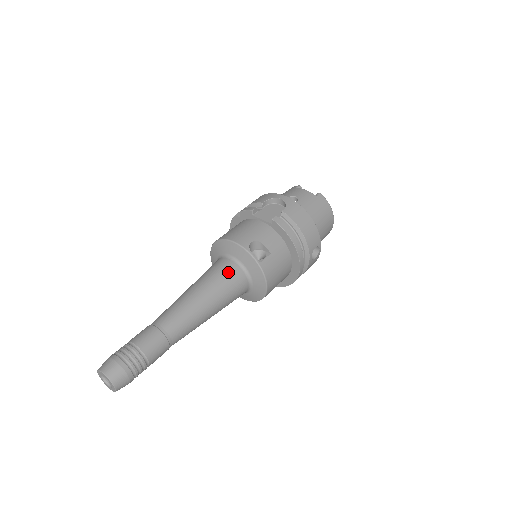
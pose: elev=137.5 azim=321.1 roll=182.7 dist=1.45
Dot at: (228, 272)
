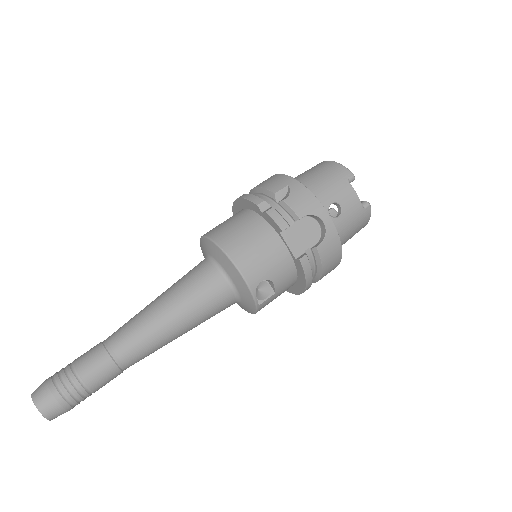
Dot at: (218, 300)
